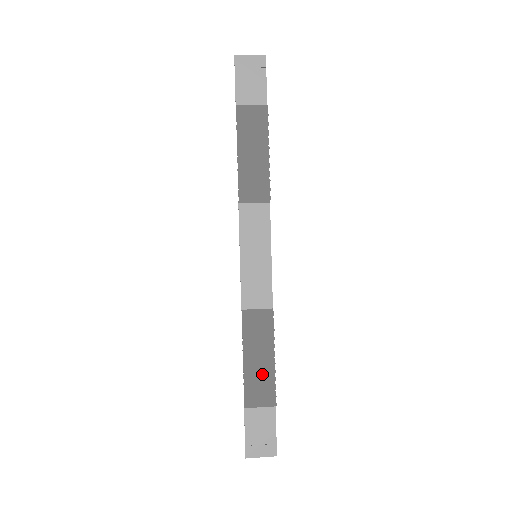
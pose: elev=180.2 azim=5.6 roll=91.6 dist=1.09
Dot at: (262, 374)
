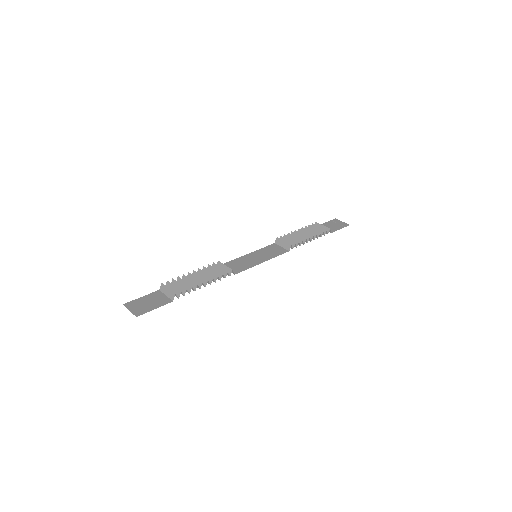
Dot at: occluded
